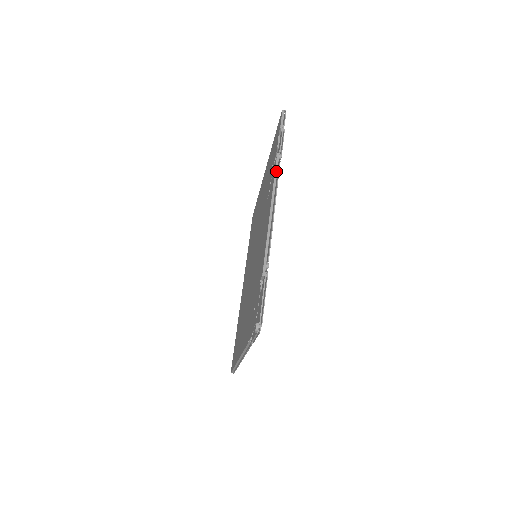
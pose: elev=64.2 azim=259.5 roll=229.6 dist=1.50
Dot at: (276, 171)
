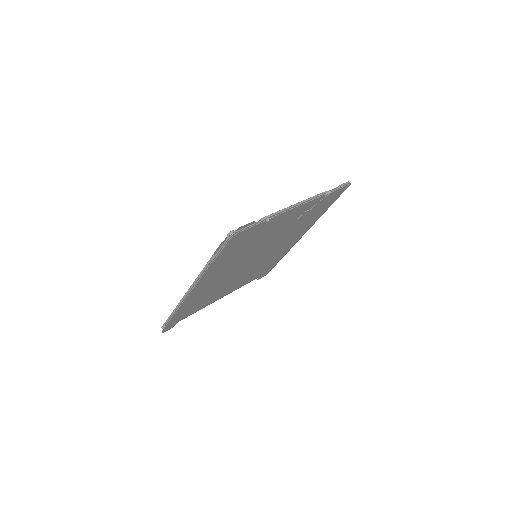
Dot at: (318, 195)
